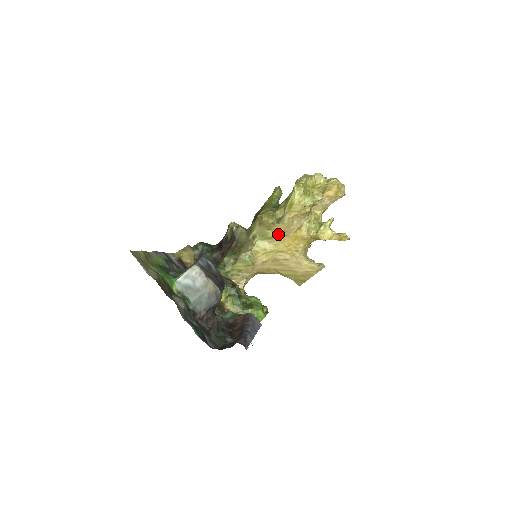
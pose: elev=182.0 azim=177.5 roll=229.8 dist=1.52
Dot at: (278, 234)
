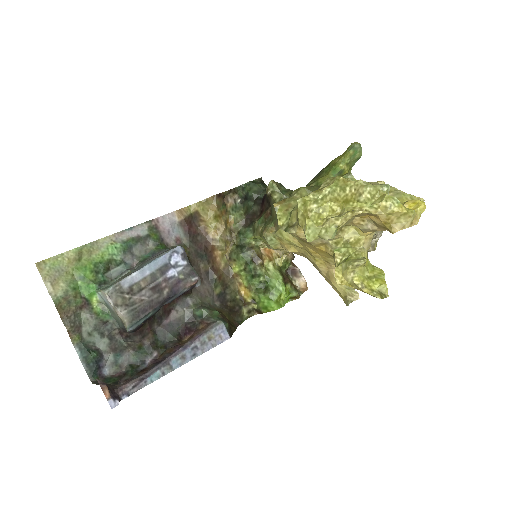
Dot at: occluded
